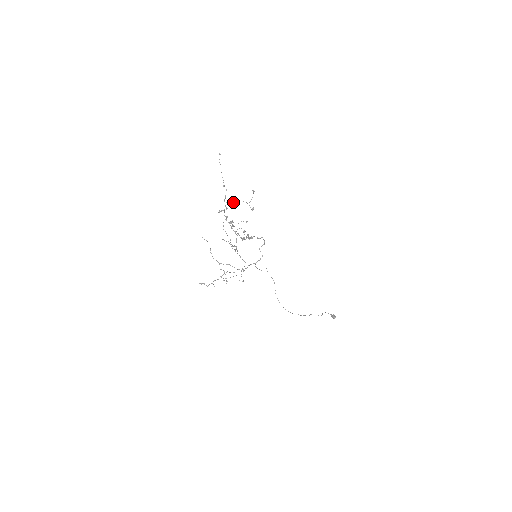
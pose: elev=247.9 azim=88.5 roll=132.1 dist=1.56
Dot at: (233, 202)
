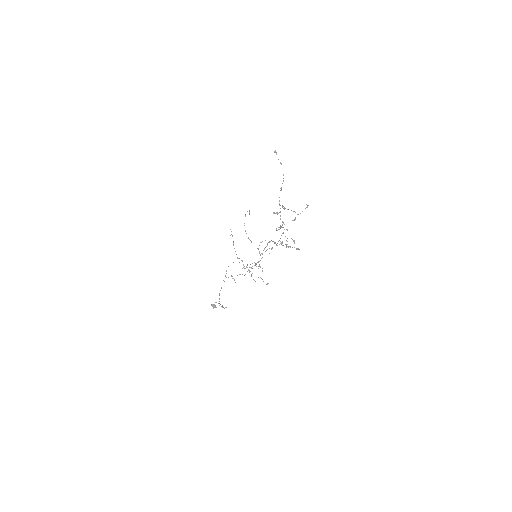
Dot at: (285, 208)
